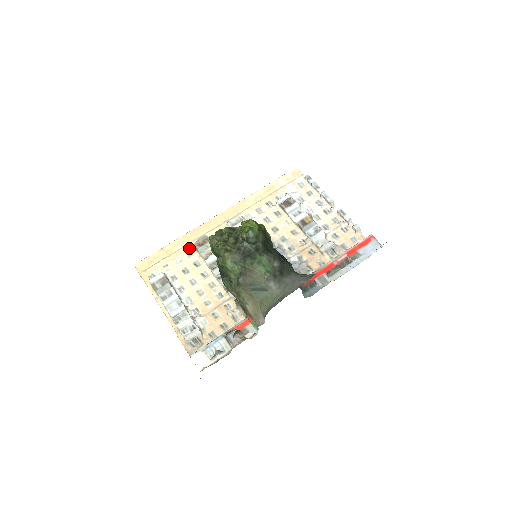
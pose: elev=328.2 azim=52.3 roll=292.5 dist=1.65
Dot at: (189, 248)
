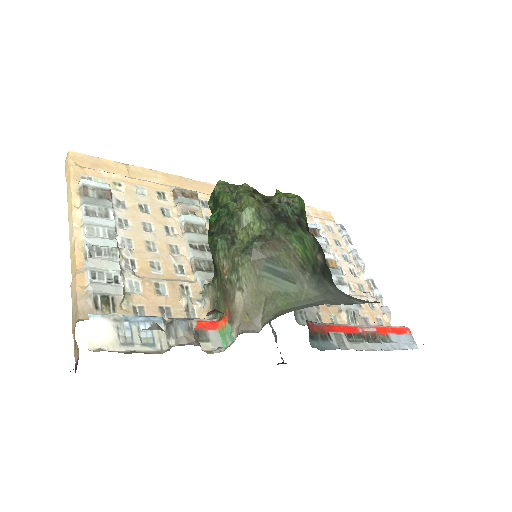
Dot at: (164, 189)
